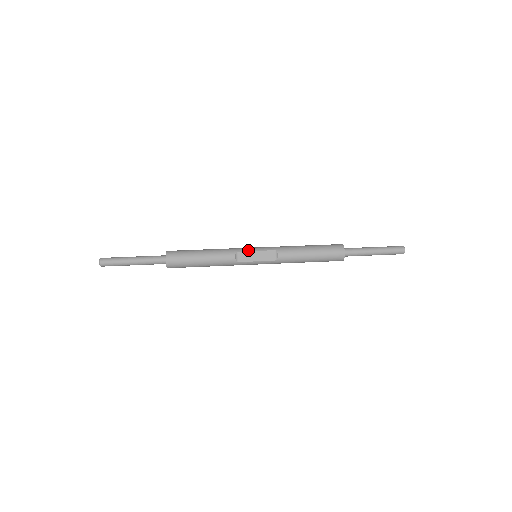
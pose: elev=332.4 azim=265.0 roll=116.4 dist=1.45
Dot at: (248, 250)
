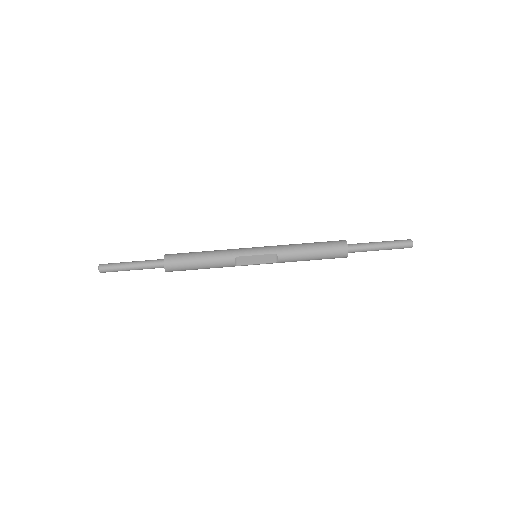
Dot at: (247, 254)
